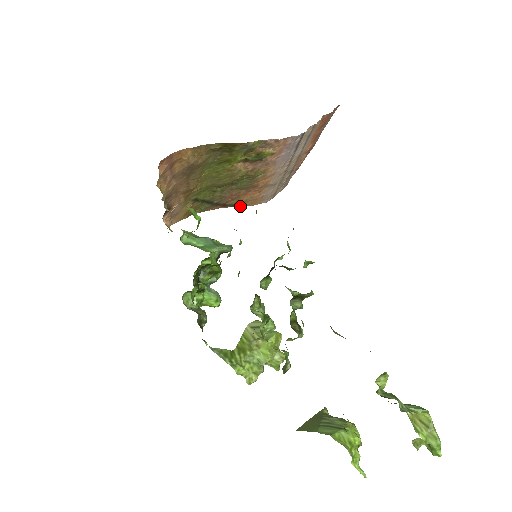
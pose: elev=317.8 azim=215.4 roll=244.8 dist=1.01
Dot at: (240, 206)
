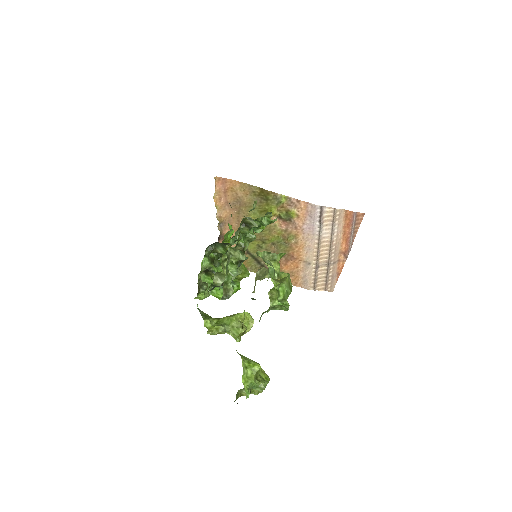
Dot at: occluded
